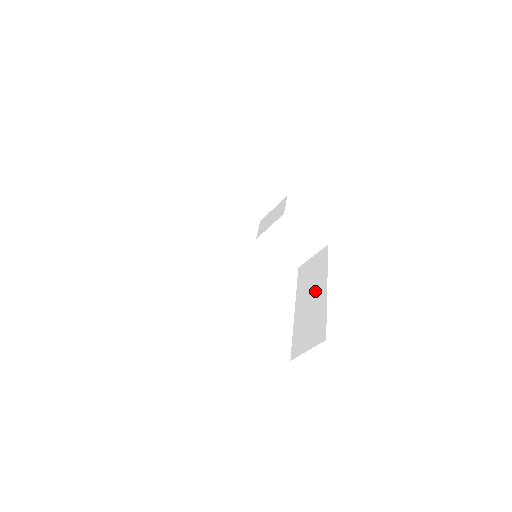
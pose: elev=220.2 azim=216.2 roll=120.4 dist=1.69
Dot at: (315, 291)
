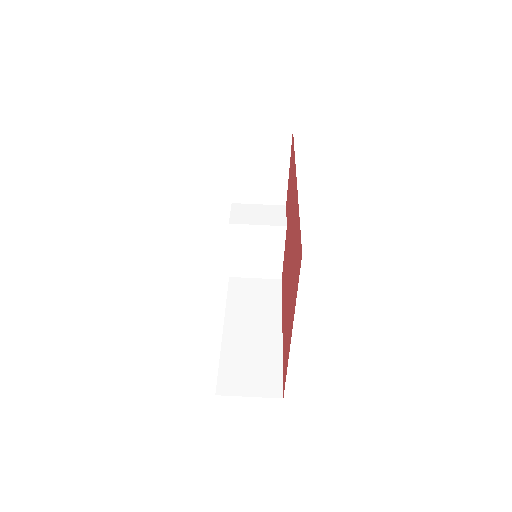
Dot at: (262, 324)
